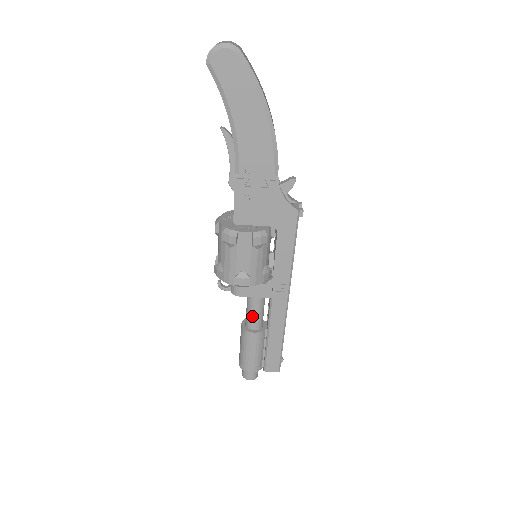
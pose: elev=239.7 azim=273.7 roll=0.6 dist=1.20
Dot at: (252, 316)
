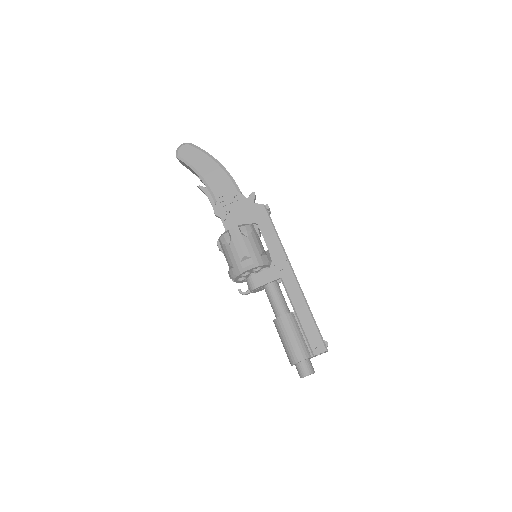
Dot at: (275, 303)
